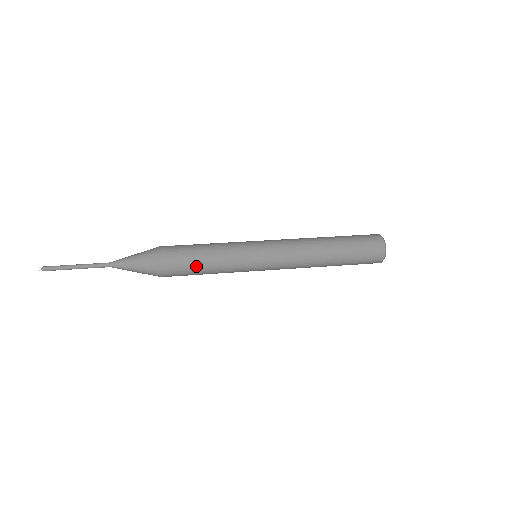
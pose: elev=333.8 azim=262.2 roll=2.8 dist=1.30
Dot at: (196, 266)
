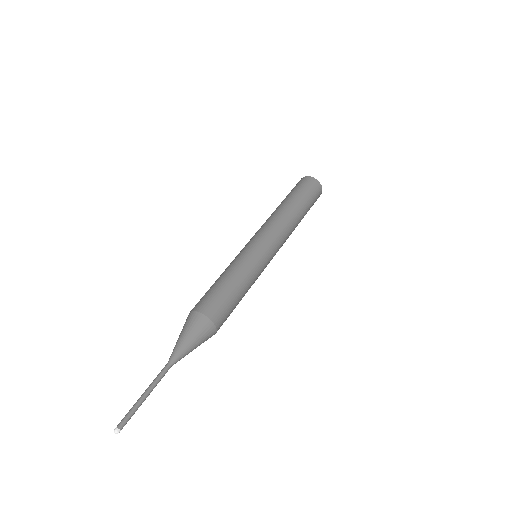
Dot at: (234, 295)
